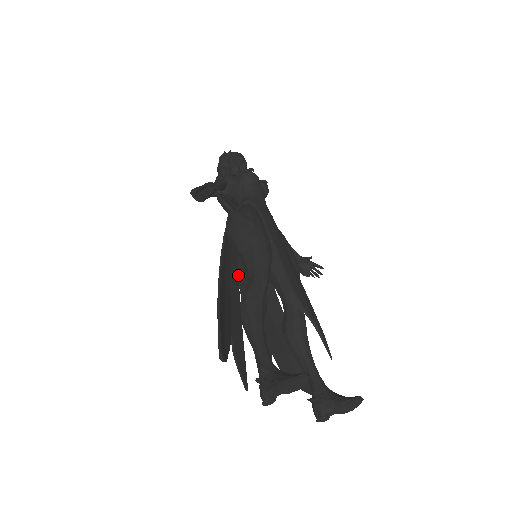
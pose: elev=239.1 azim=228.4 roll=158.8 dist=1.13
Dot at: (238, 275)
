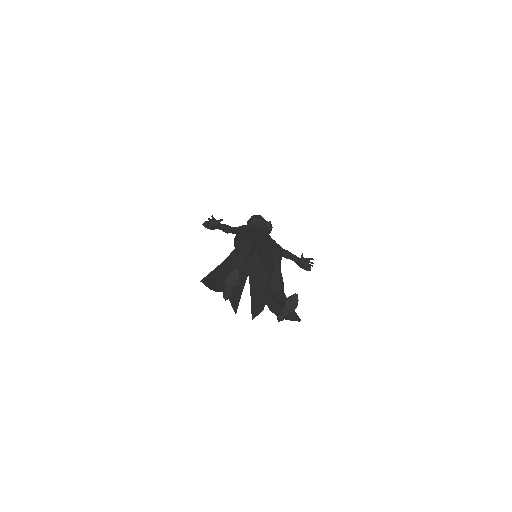
Dot at: (249, 271)
